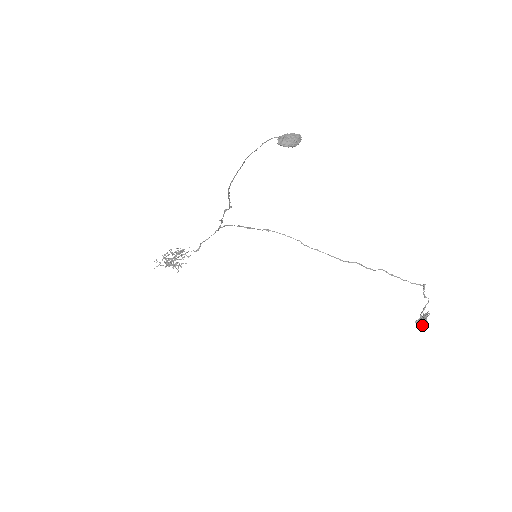
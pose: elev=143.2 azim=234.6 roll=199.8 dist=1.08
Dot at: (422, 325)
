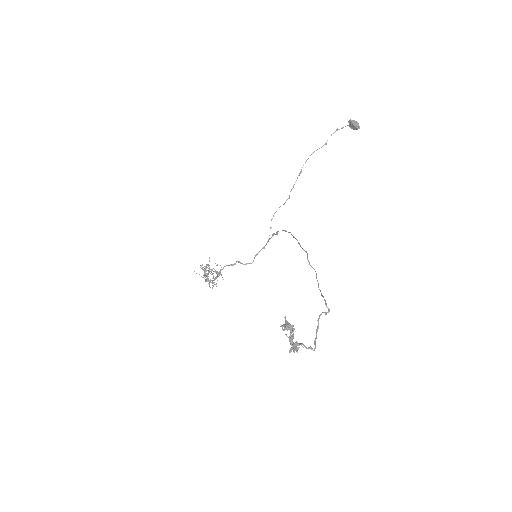
Dot at: (286, 325)
